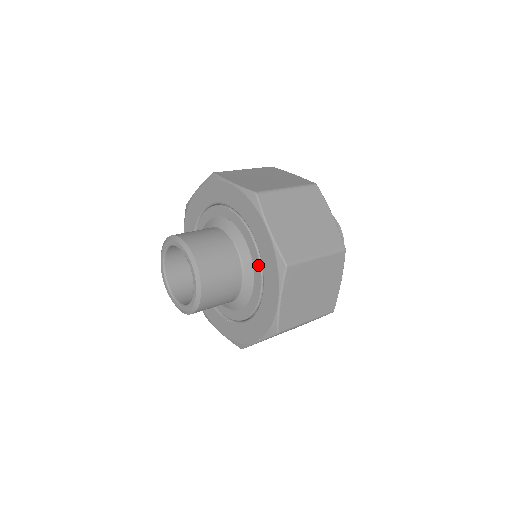
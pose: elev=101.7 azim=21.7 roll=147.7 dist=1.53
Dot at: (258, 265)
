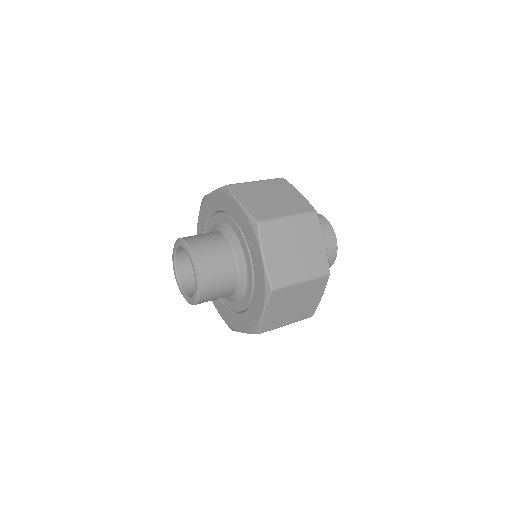
Dot at: (251, 279)
